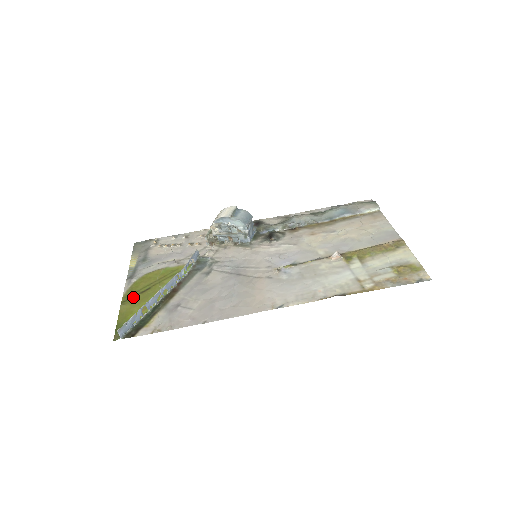
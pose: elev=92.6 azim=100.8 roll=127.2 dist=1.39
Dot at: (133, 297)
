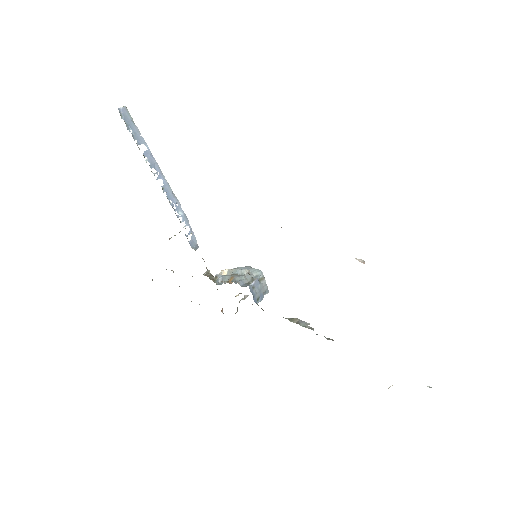
Dot at: occluded
